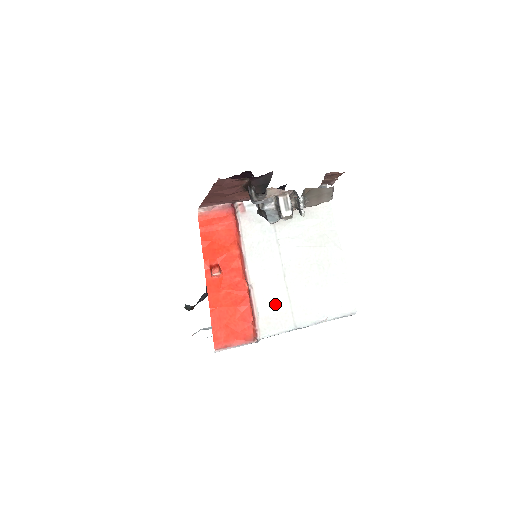
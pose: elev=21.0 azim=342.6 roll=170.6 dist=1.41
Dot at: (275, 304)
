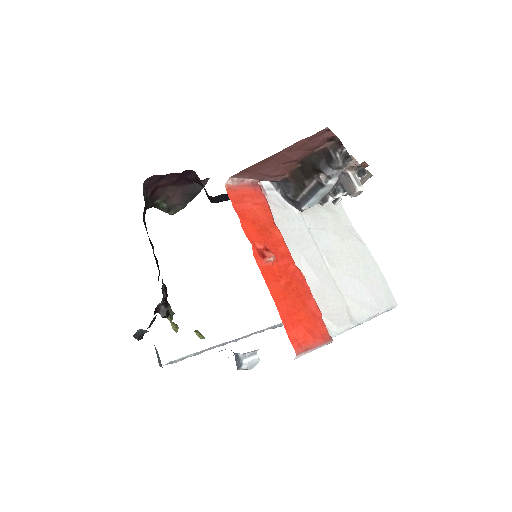
Dot at: (330, 298)
